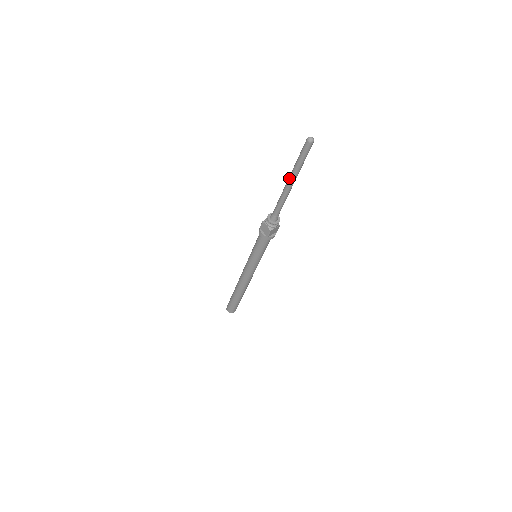
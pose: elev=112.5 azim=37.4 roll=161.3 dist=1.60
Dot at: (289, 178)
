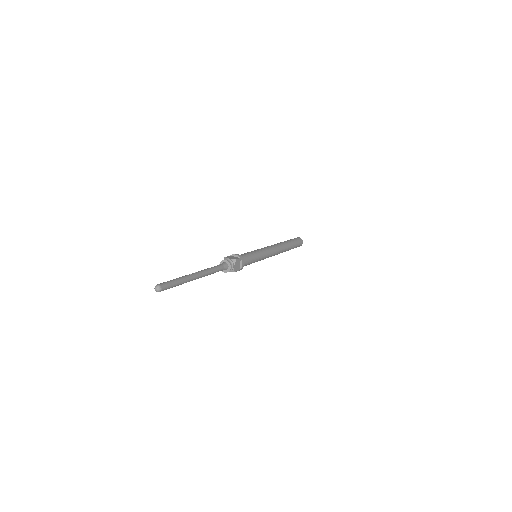
Dot at: occluded
